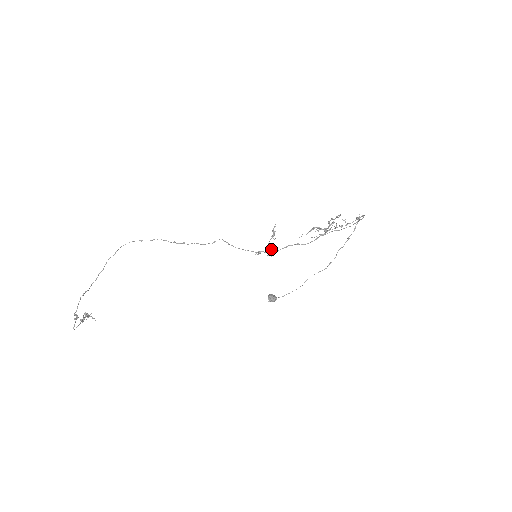
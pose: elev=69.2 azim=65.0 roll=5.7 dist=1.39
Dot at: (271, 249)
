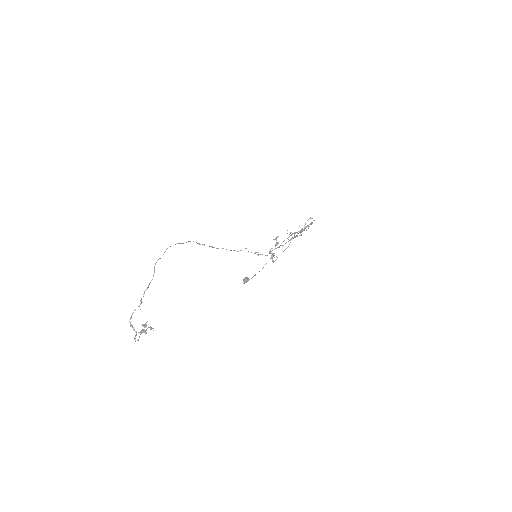
Dot at: occluded
